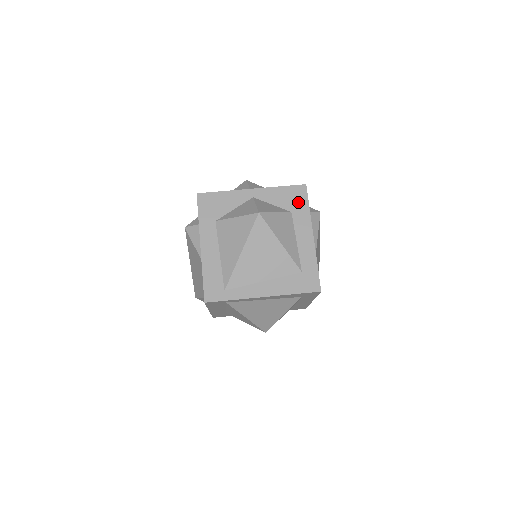
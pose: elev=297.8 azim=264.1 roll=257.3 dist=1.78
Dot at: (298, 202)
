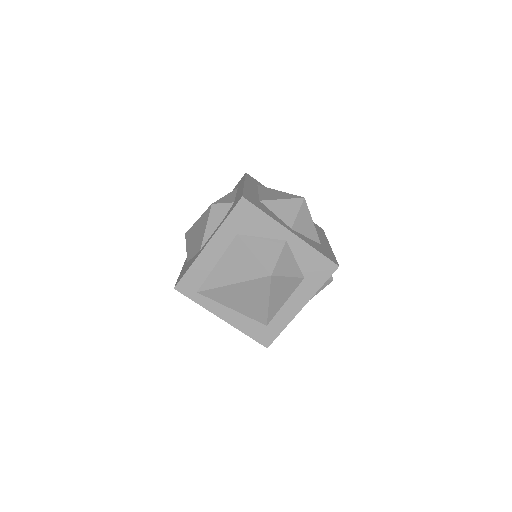
Dot at: (318, 275)
